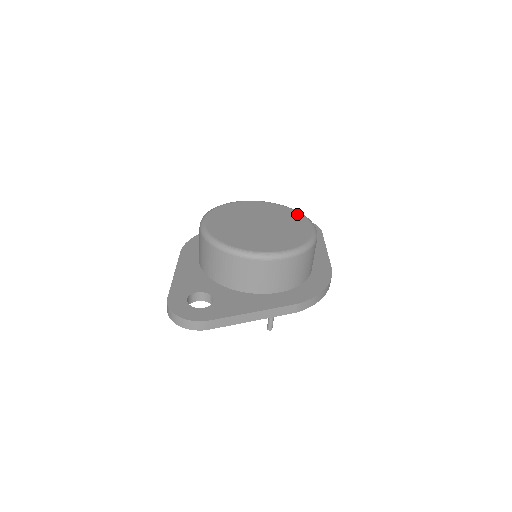
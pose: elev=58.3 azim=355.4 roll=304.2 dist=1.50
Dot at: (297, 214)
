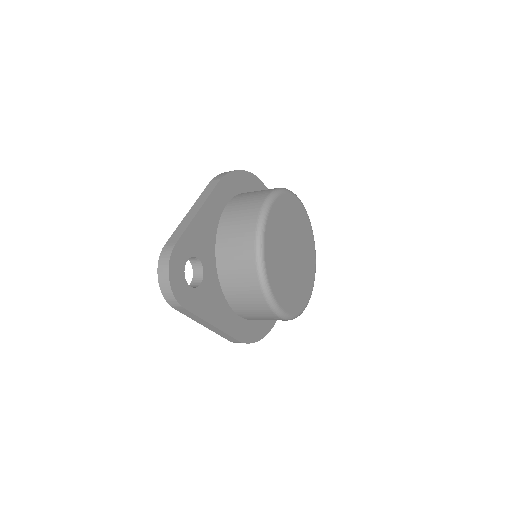
Dot at: (314, 265)
